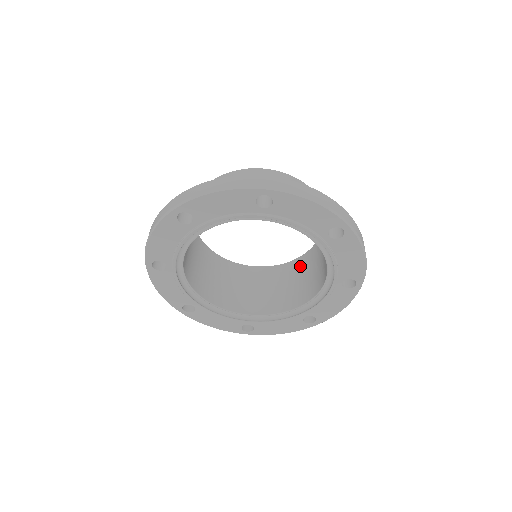
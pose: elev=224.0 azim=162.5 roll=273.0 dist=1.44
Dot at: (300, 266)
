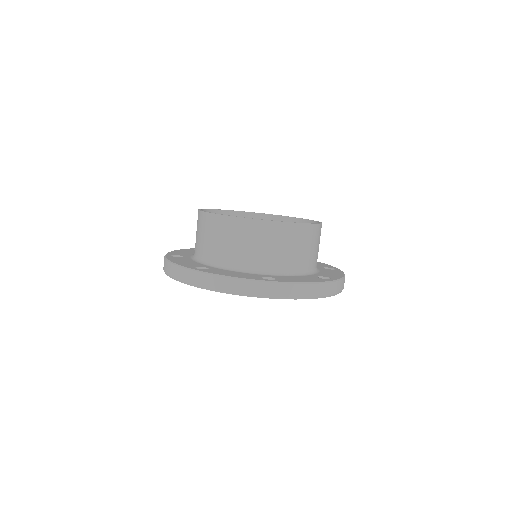
Dot at: occluded
